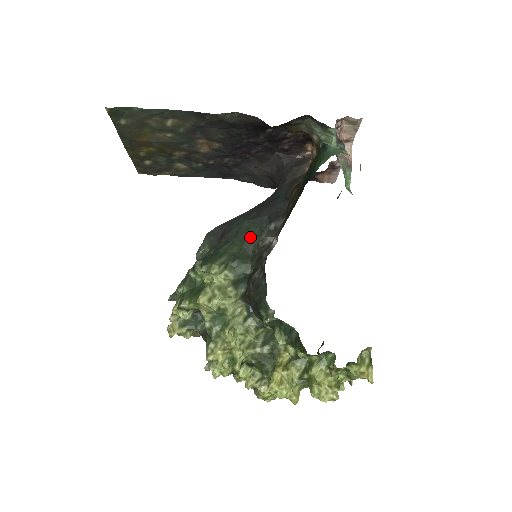
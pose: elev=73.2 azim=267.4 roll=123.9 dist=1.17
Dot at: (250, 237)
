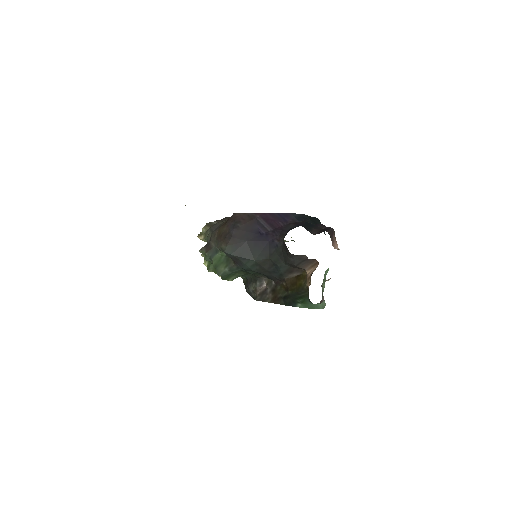
Dot at: occluded
